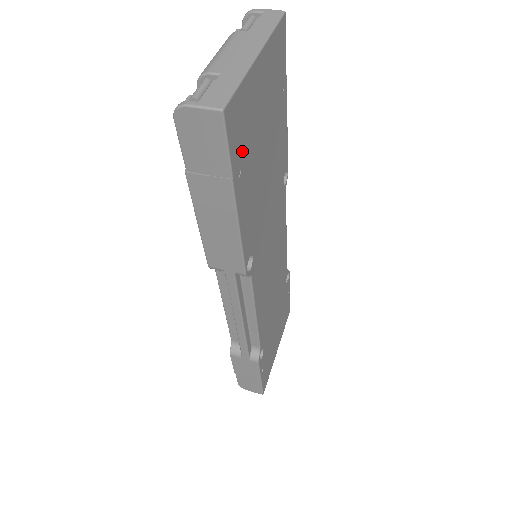
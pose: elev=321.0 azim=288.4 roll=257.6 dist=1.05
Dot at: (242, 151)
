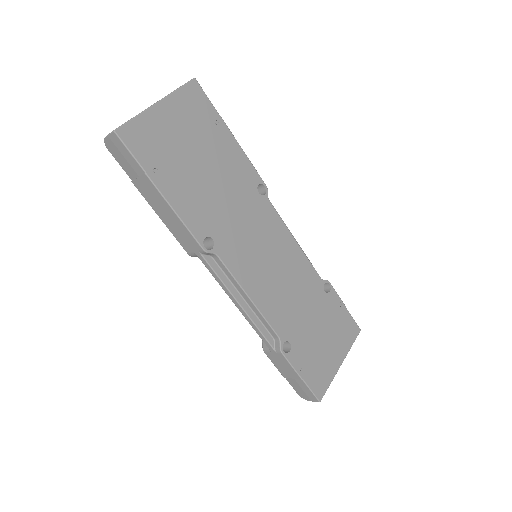
Dot at: (155, 157)
